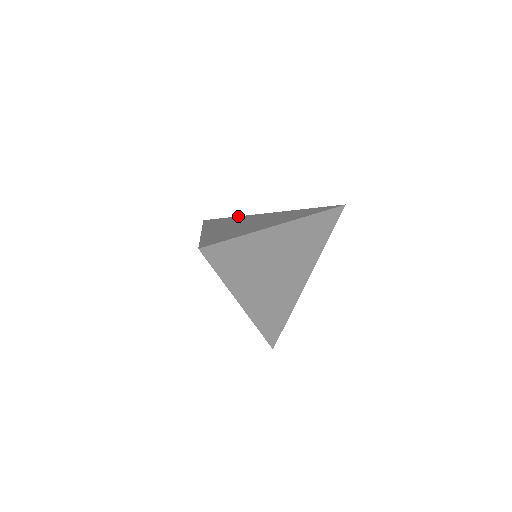
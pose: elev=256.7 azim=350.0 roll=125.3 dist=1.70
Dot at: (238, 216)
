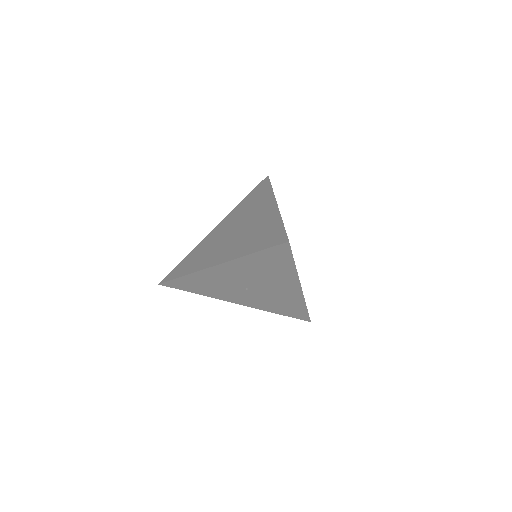
Dot at: (191, 252)
